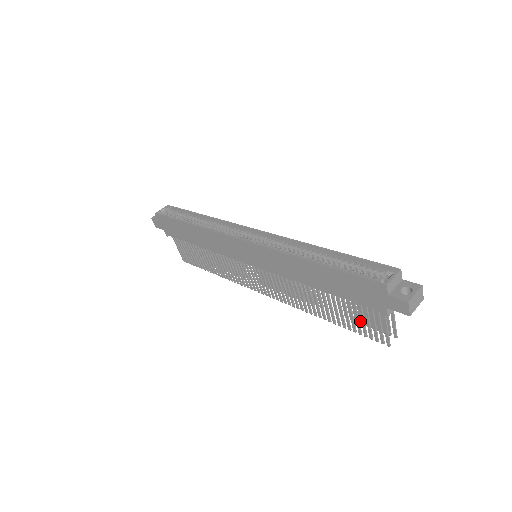
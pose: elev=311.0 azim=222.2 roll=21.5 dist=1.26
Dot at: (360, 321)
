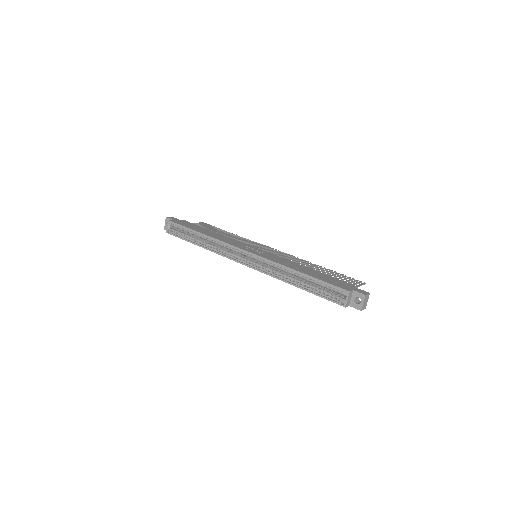
Dot at: (341, 275)
